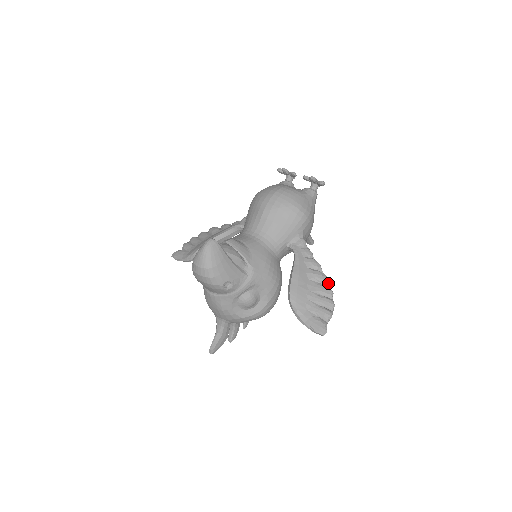
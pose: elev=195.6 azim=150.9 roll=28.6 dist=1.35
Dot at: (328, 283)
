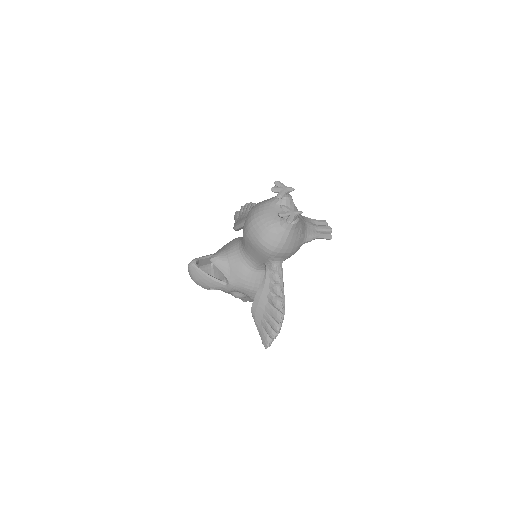
Dot at: (280, 311)
